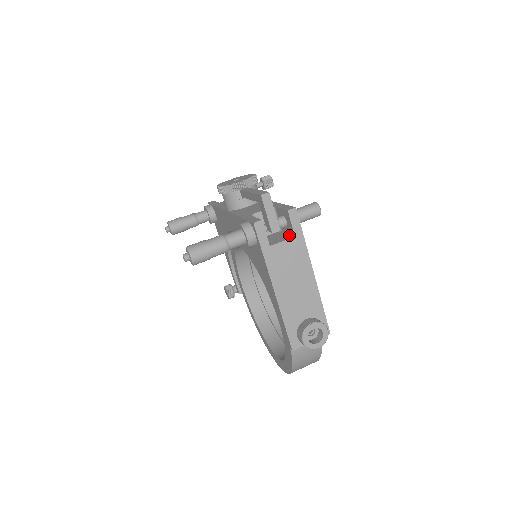
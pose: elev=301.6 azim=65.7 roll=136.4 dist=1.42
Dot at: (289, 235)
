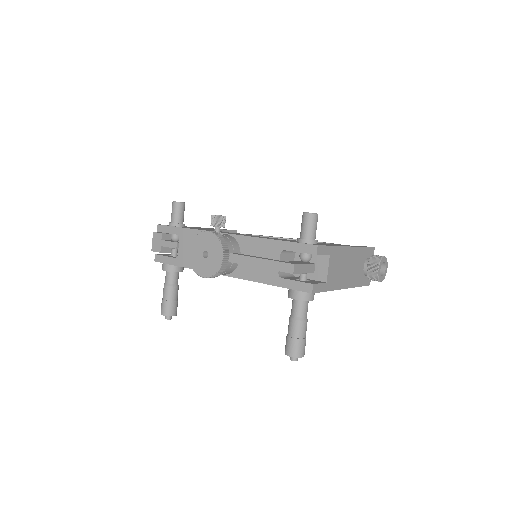
Dot at: (320, 256)
